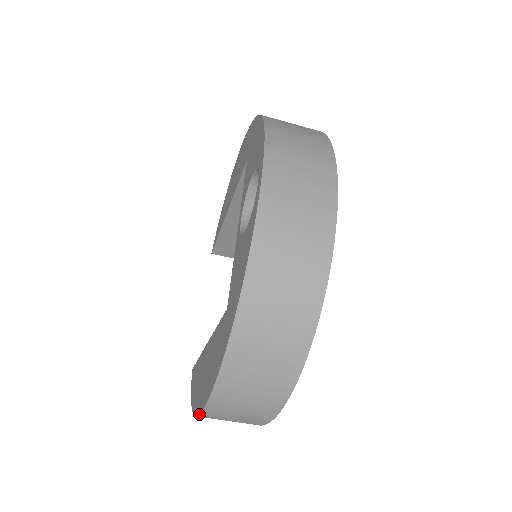
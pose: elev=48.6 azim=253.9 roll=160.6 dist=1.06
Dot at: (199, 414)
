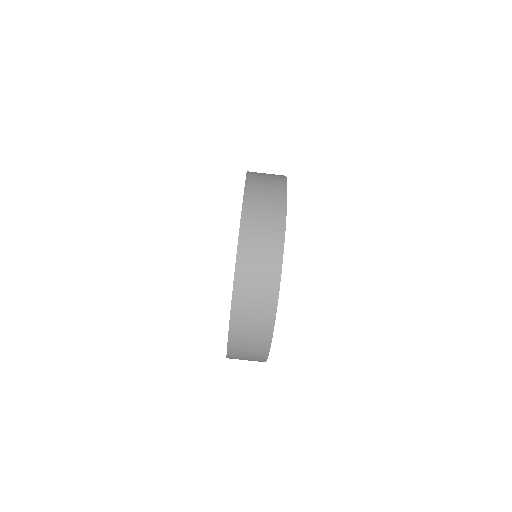
Dot at: (227, 349)
